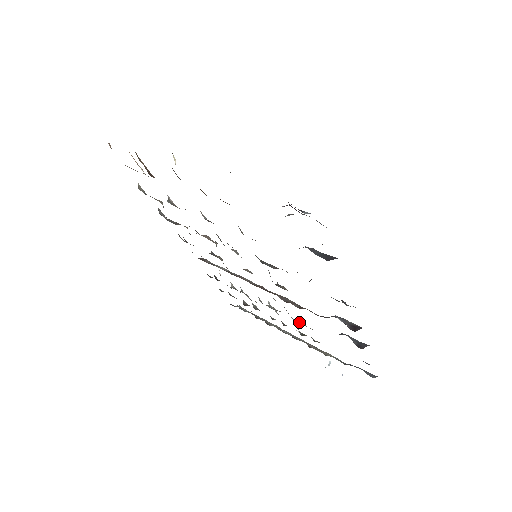
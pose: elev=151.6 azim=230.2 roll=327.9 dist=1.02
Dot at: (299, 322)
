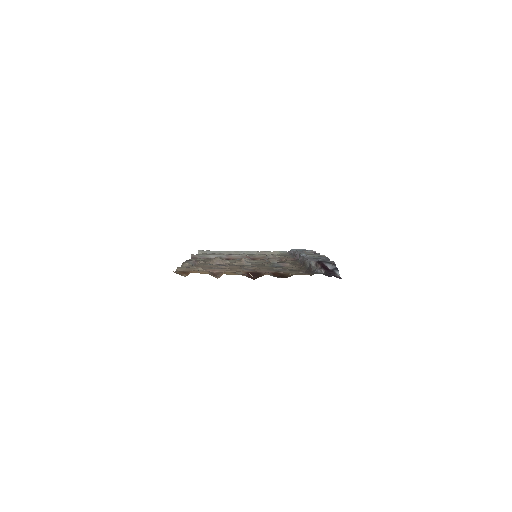
Dot at: occluded
